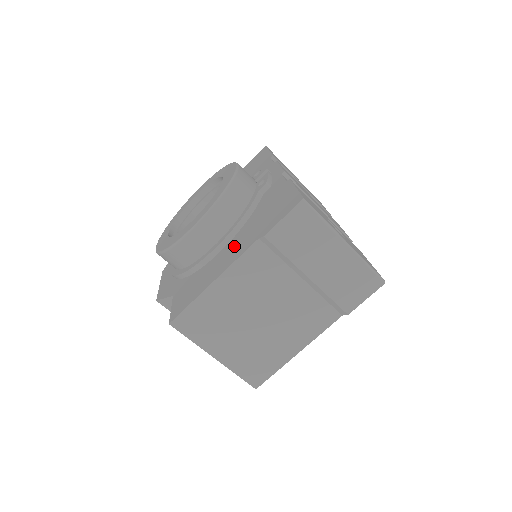
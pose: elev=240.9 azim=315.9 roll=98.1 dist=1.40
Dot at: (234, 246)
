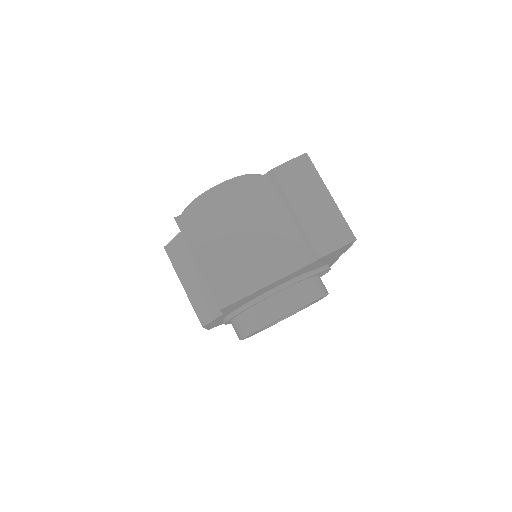
Dot at: occluded
